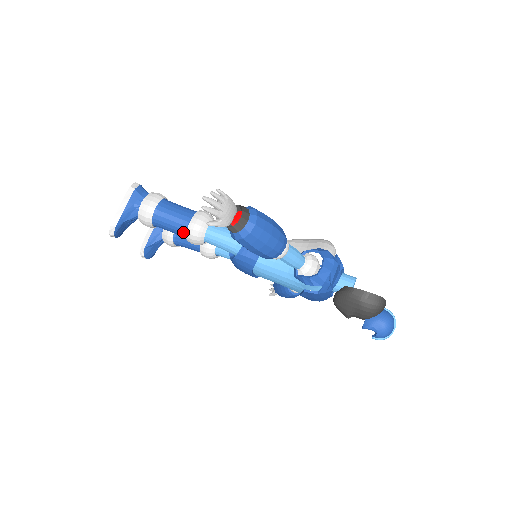
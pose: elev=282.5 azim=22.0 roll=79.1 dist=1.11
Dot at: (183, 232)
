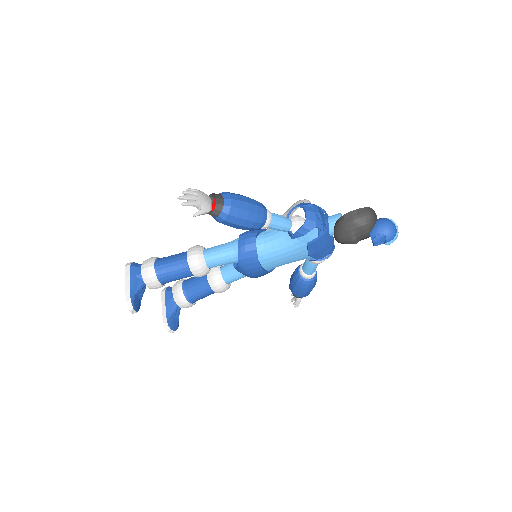
Dot at: (186, 270)
